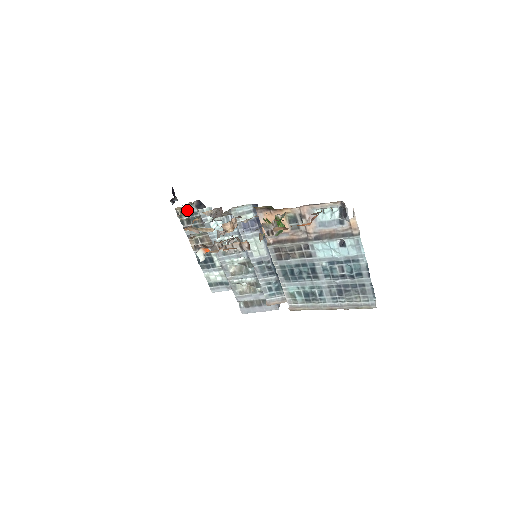
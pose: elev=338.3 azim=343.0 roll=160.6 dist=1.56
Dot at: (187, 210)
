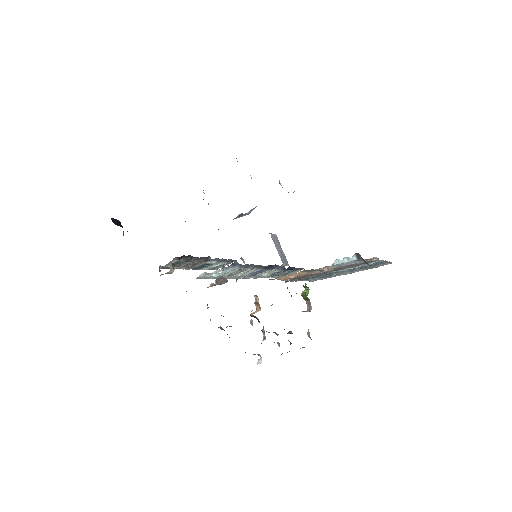
Dot at: (172, 269)
